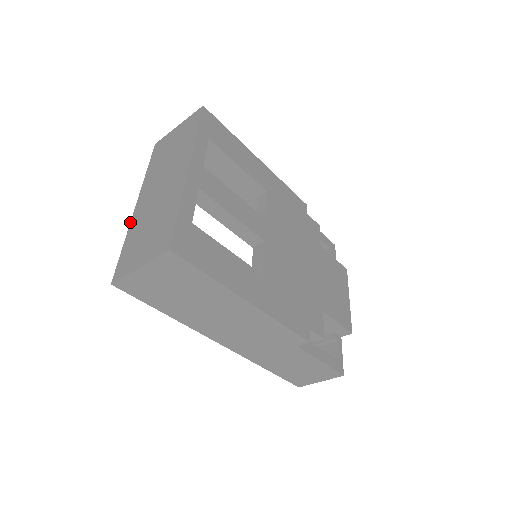
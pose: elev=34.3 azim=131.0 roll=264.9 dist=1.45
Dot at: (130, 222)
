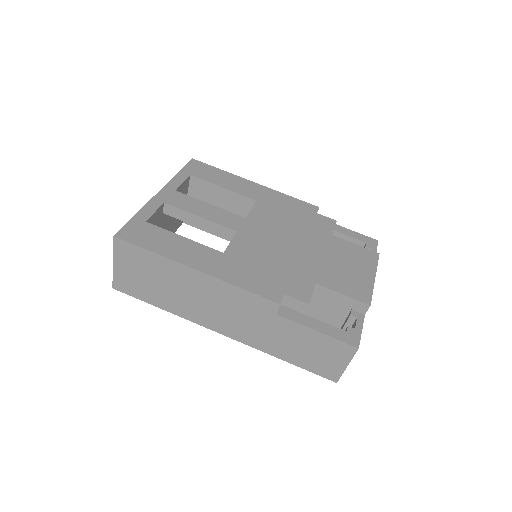
Dot at: occluded
